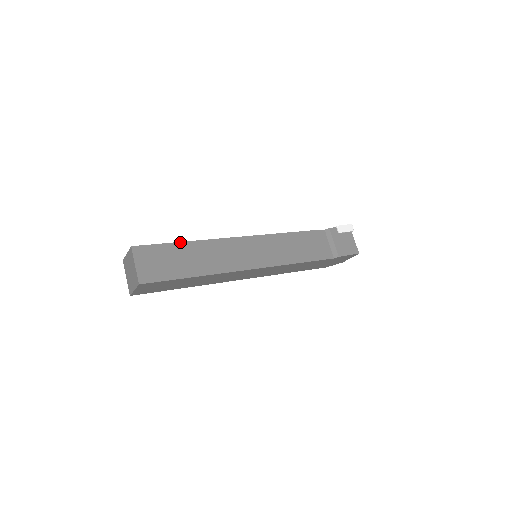
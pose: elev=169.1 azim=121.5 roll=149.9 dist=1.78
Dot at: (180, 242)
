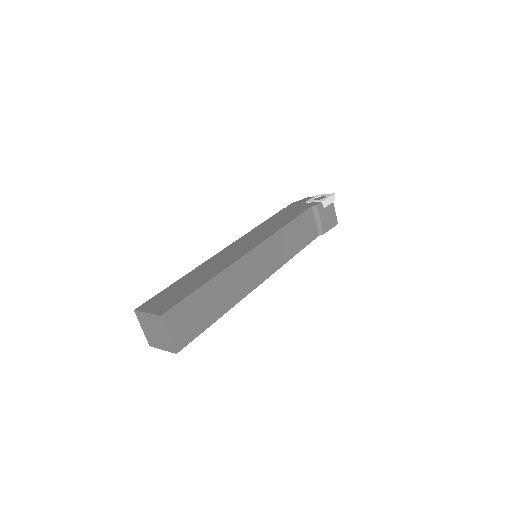
Dot at: (202, 286)
